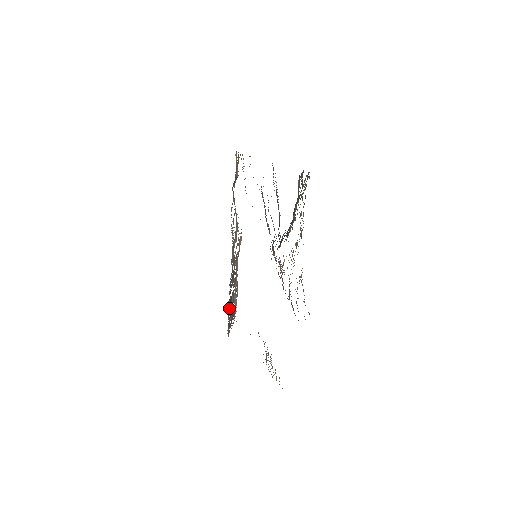
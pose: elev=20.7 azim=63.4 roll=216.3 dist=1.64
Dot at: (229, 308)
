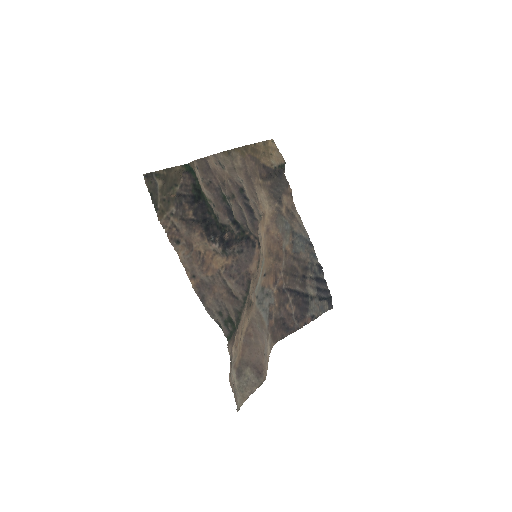
Dot at: (314, 310)
